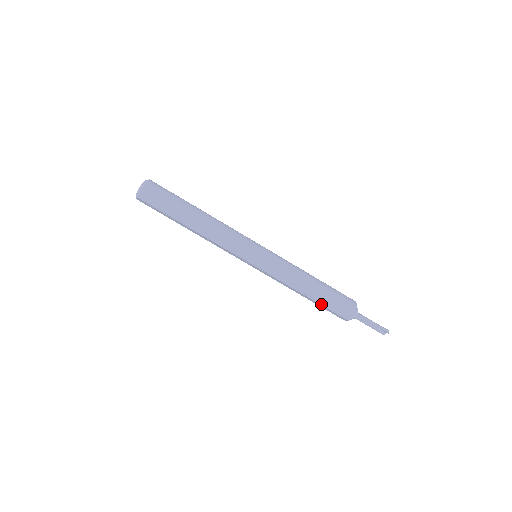
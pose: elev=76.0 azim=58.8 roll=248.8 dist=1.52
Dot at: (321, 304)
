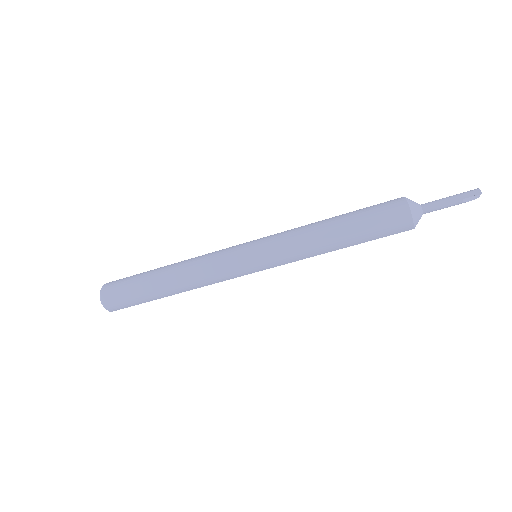
Dot at: (366, 241)
